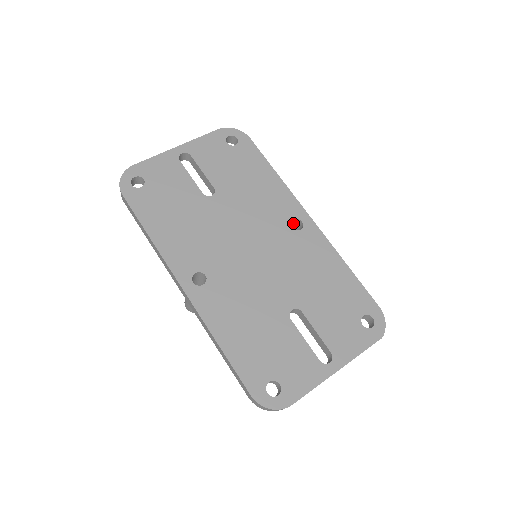
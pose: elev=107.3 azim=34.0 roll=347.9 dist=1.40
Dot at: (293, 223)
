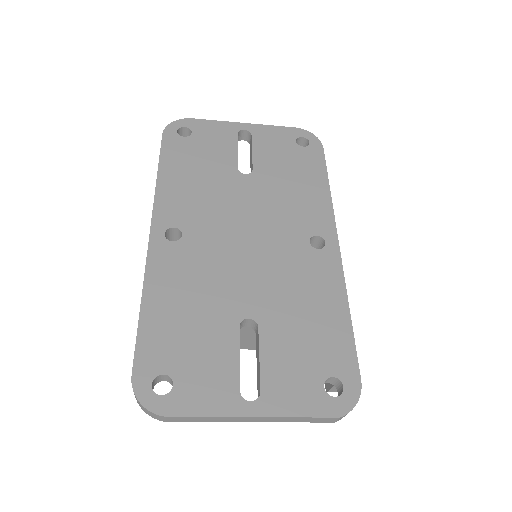
Dot at: (317, 243)
